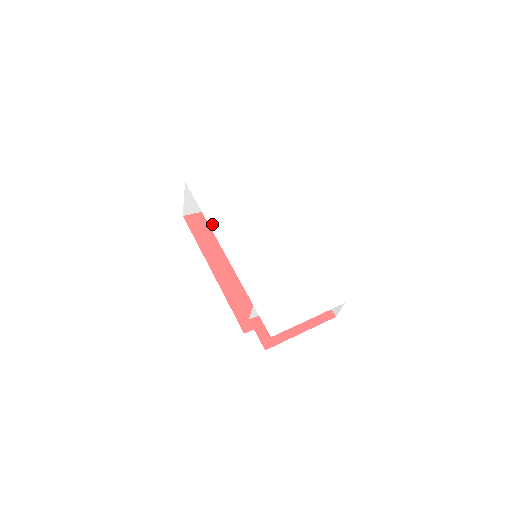
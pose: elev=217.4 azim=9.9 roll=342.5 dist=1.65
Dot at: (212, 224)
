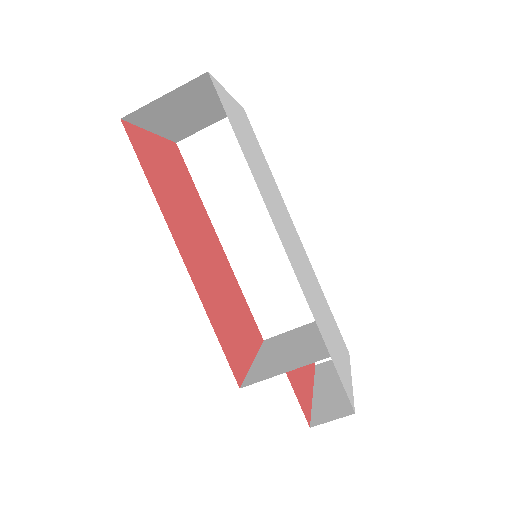
Dot at: (259, 186)
